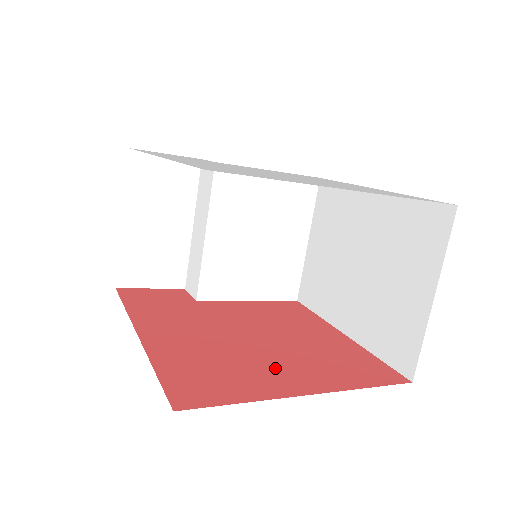
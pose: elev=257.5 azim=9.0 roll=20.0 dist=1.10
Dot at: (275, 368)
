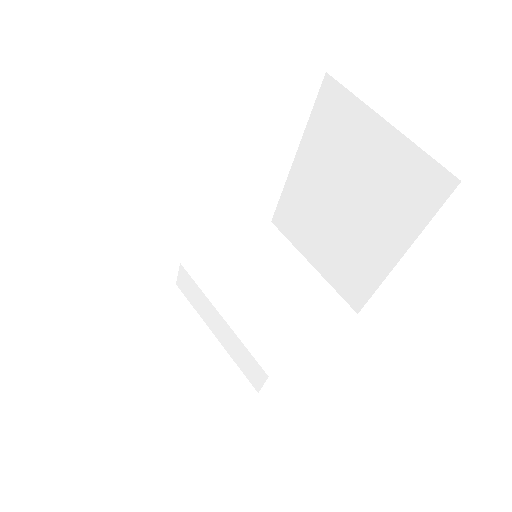
Dot at: occluded
